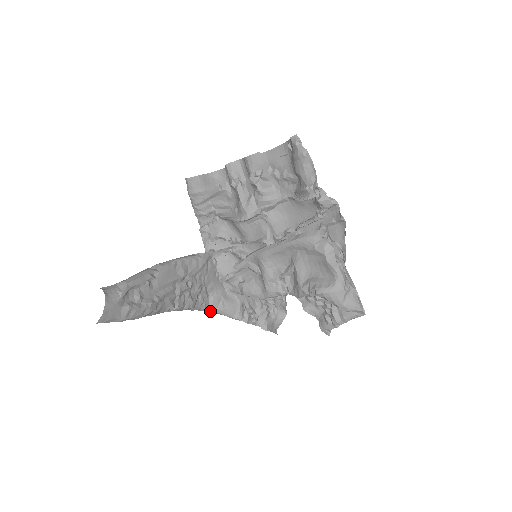
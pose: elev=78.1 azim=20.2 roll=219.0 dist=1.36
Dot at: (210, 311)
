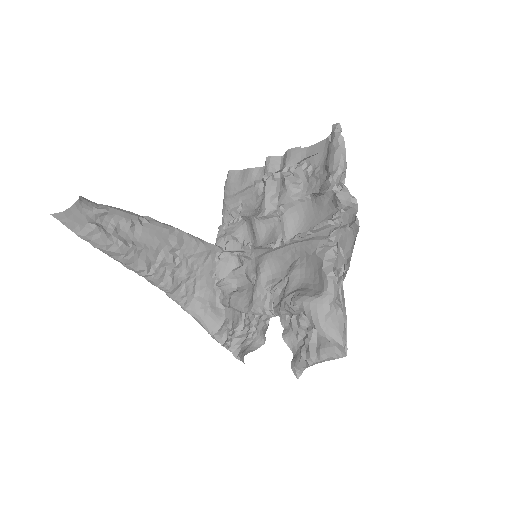
Dot at: (189, 312)
